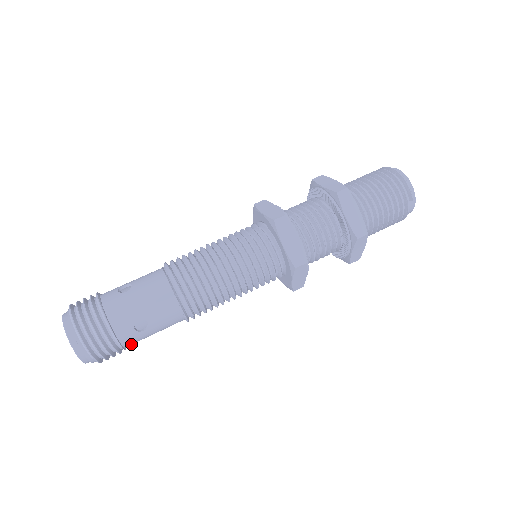
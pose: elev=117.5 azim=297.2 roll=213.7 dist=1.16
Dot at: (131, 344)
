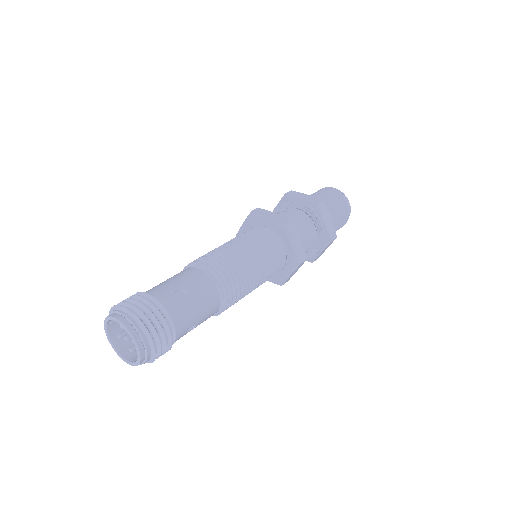
Dot at: (178, 325)
